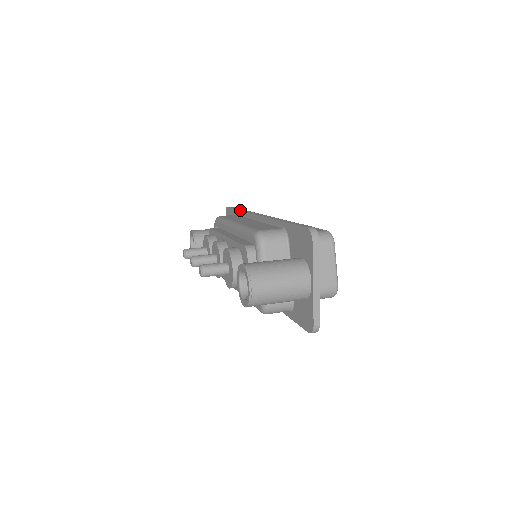
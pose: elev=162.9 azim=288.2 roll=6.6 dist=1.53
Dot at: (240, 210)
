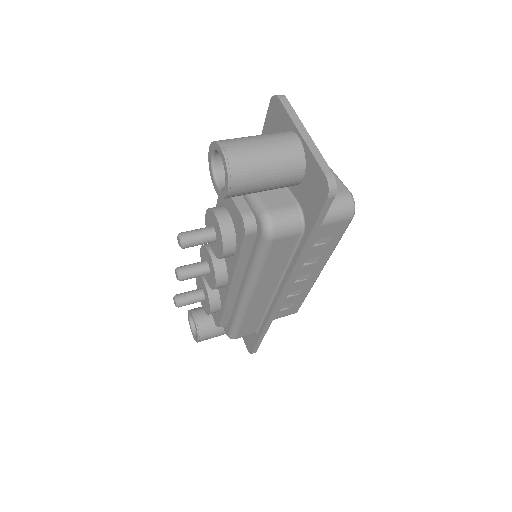
Dot at: occluded
